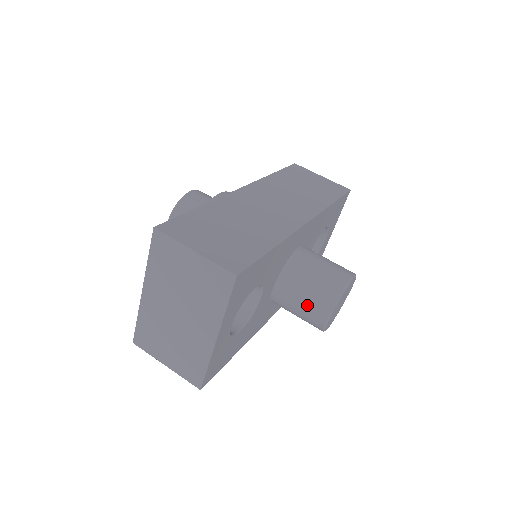
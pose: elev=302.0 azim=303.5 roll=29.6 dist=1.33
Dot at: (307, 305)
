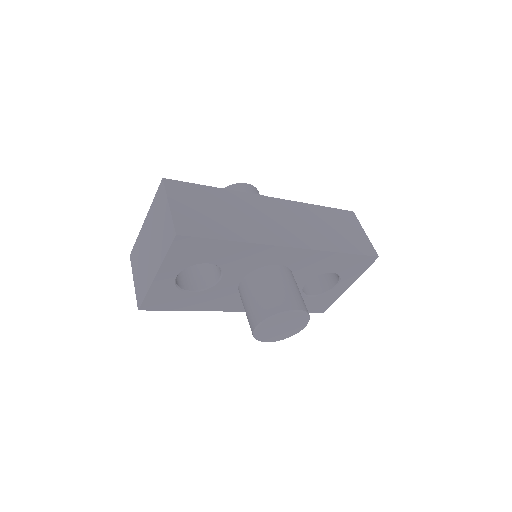
Dot at: (251, 308)
